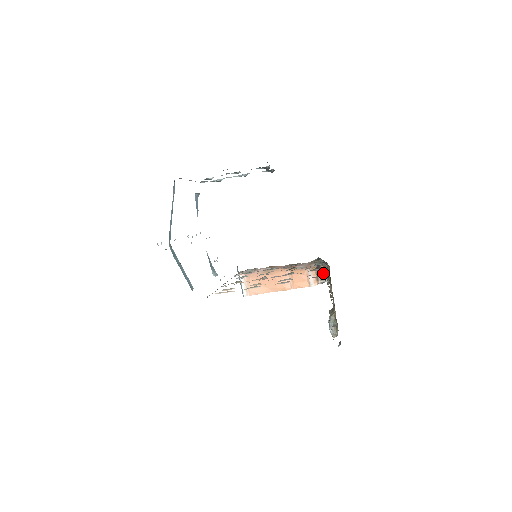
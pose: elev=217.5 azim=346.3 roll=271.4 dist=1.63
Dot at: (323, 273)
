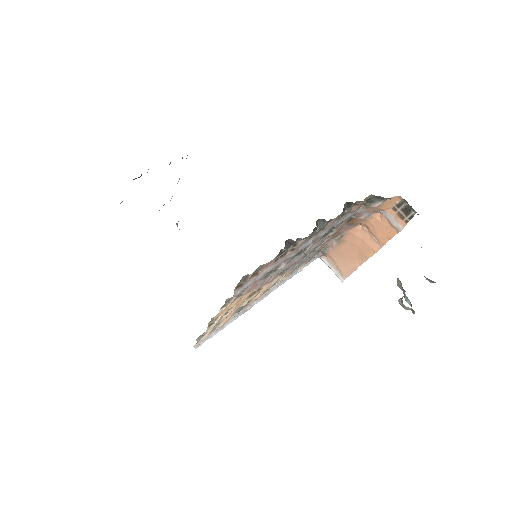
Dot at: (403, 204)
